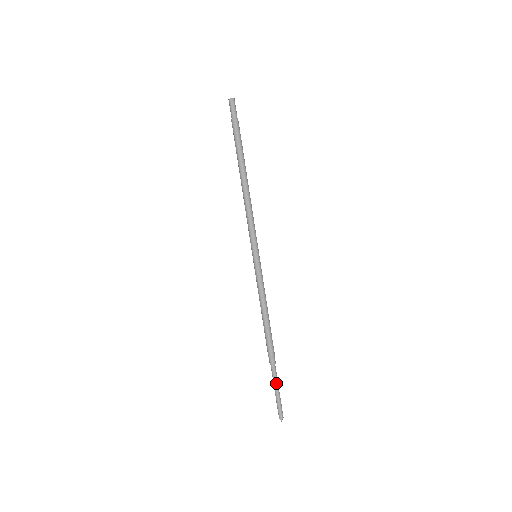
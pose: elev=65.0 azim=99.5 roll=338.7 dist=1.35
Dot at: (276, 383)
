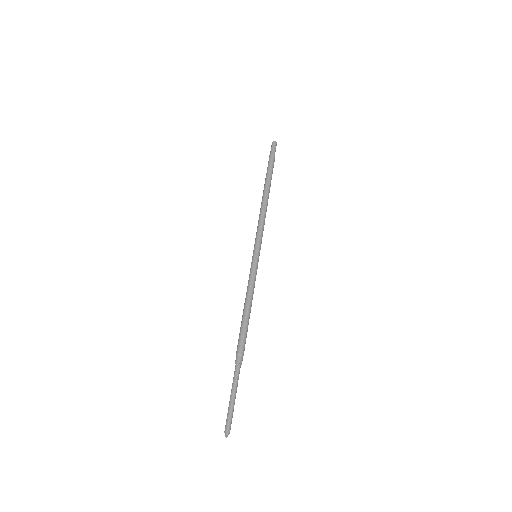
Dot at: (236, 386)
